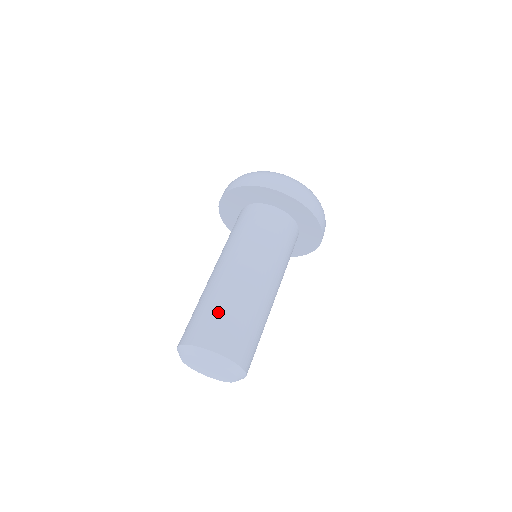
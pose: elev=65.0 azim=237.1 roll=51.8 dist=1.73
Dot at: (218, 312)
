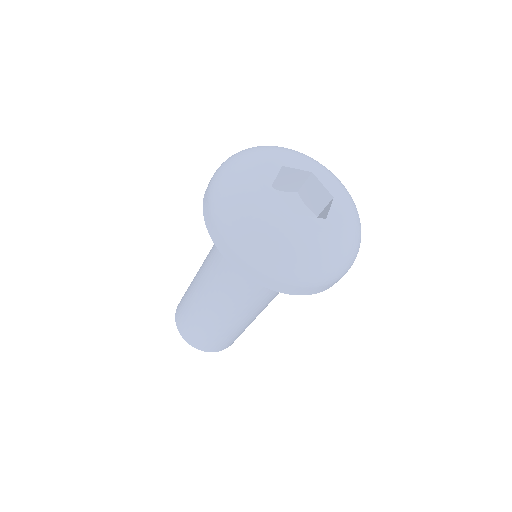
Dot at: (203, 331)
